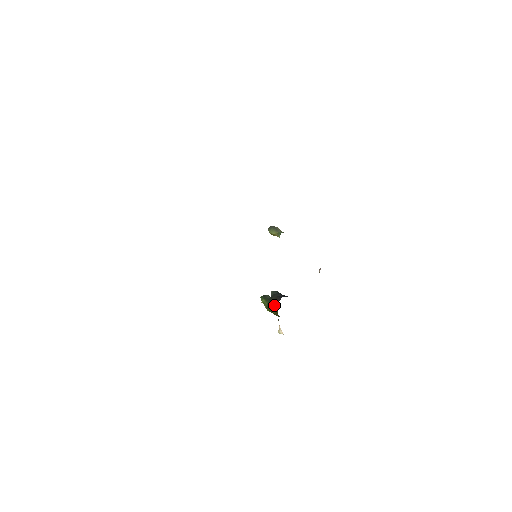
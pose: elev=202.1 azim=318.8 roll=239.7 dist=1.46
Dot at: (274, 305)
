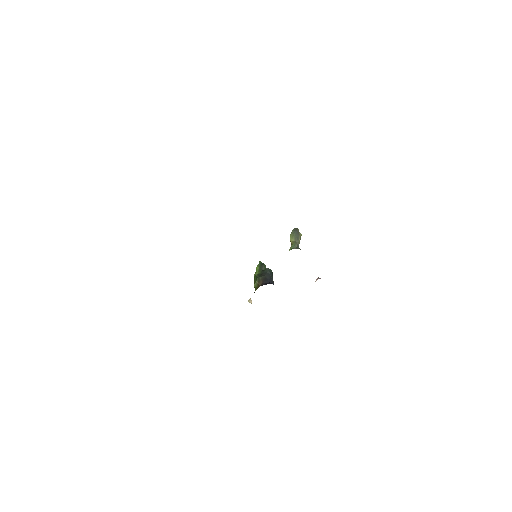
Dot at: (257, 283)
